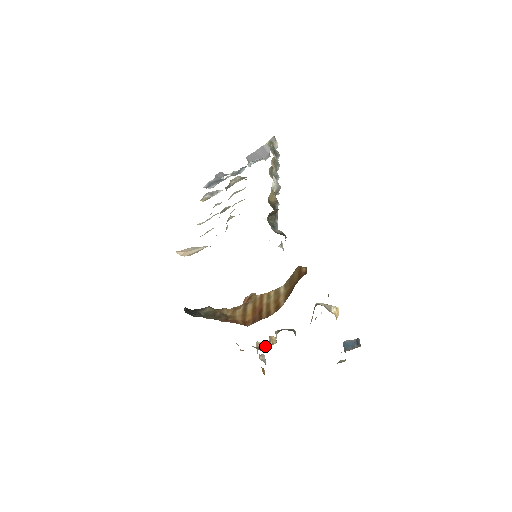
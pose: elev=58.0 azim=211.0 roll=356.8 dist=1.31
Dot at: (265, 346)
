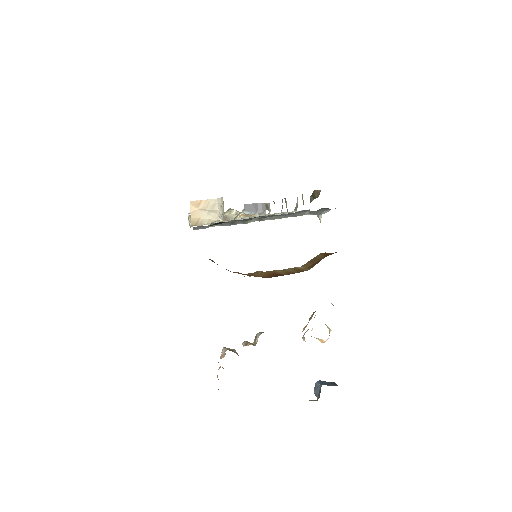
Dot at: (235, 351)
